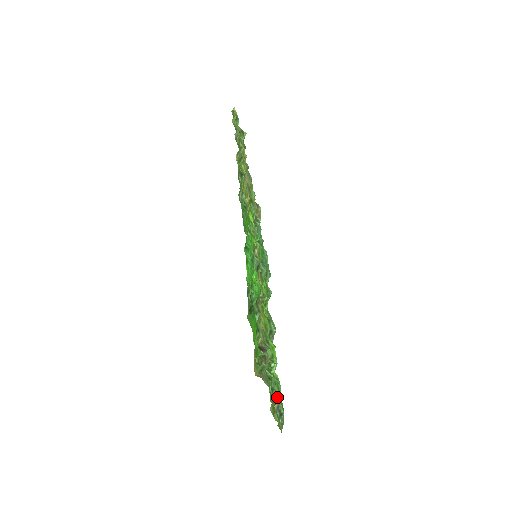
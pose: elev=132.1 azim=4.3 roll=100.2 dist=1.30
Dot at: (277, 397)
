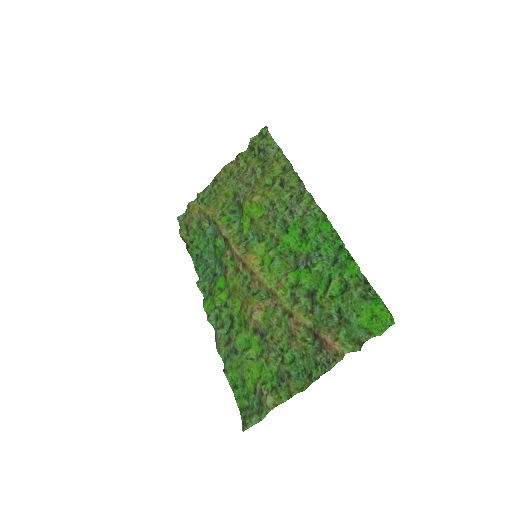
Dot at: (305, 385)
